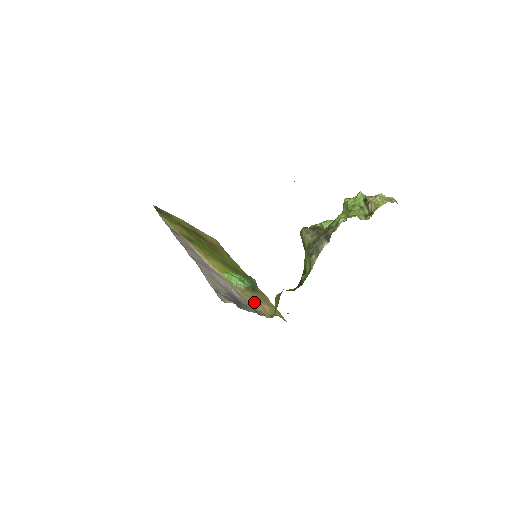
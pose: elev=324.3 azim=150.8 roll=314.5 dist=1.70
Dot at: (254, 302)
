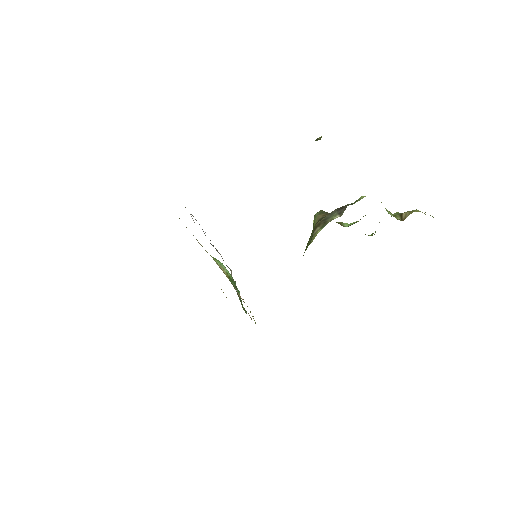
Dot at: occluded
